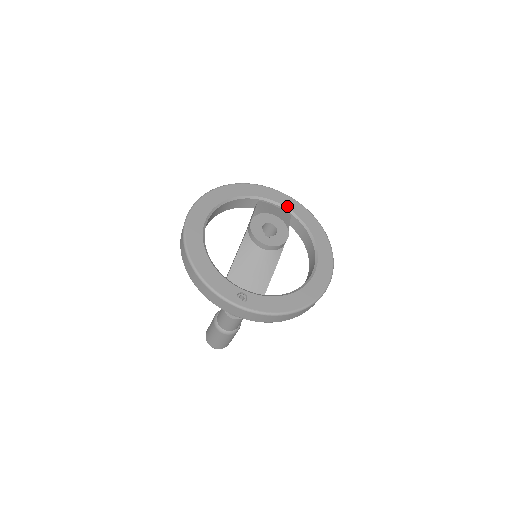
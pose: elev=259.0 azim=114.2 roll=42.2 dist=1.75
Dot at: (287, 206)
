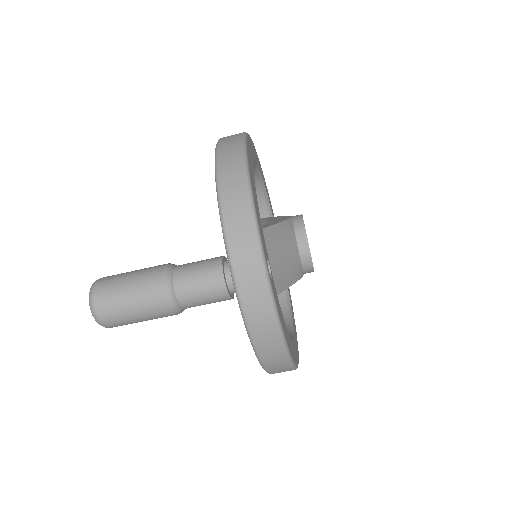
Dot at: occluded
